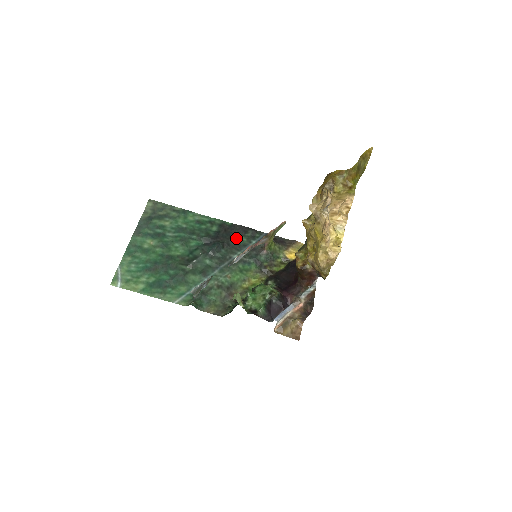
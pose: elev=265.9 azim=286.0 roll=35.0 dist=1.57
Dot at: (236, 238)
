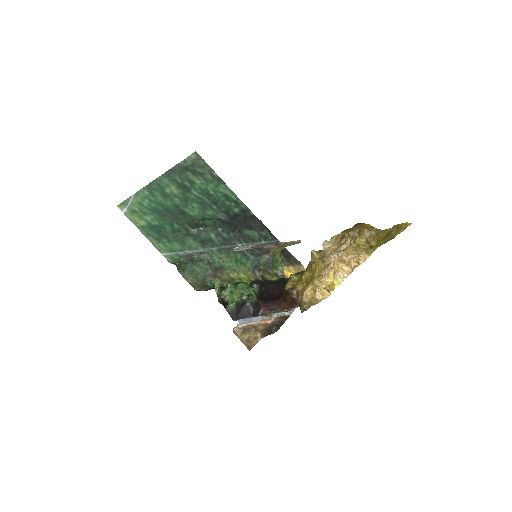
Dot at: (250, 230)
